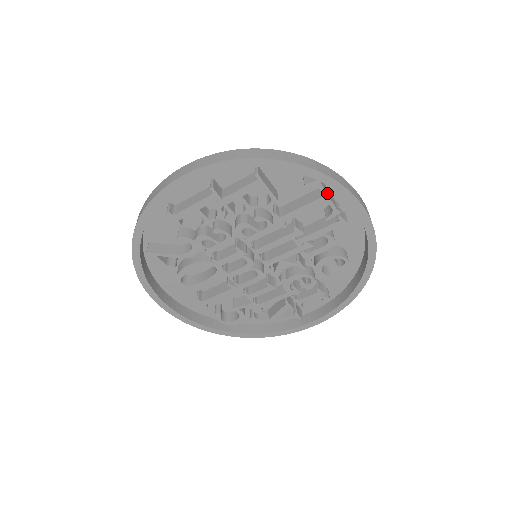
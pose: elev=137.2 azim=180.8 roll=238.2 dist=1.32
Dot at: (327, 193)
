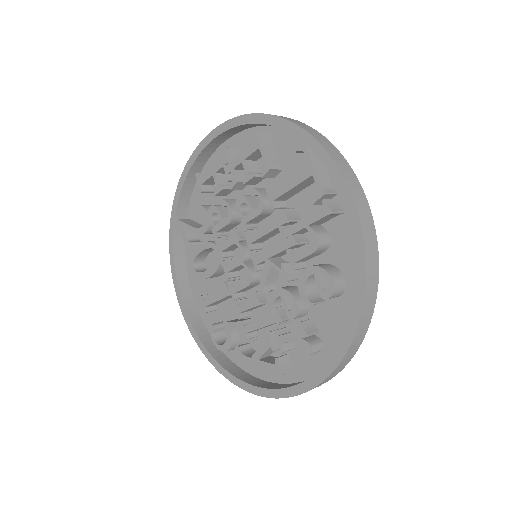
Dot at: (314, 164)
